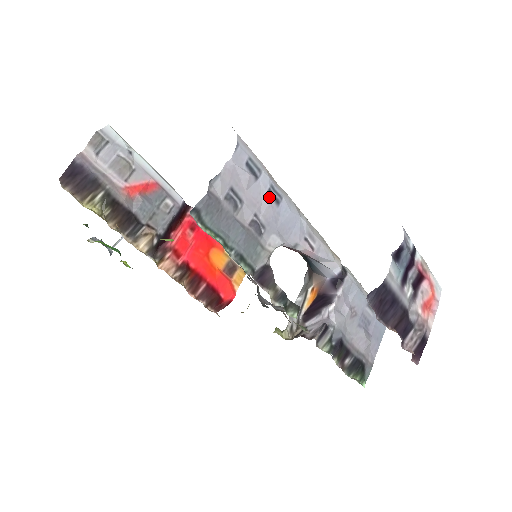
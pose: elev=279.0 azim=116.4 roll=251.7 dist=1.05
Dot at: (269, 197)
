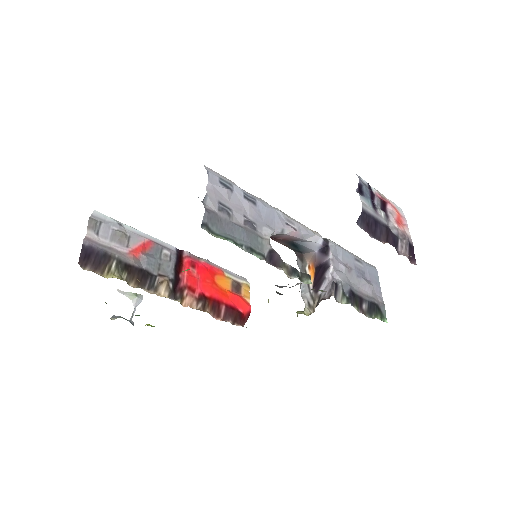
Dot at: (247, 201)
